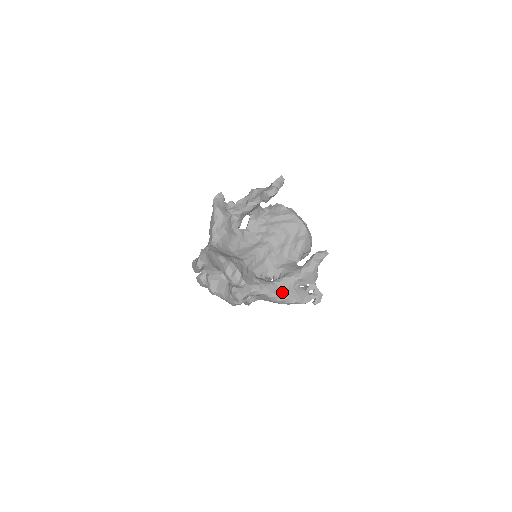
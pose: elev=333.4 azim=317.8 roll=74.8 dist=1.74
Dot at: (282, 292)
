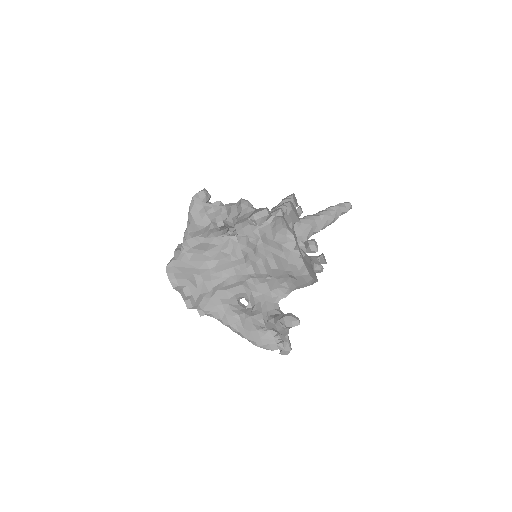
Dot at: (243, 330)
